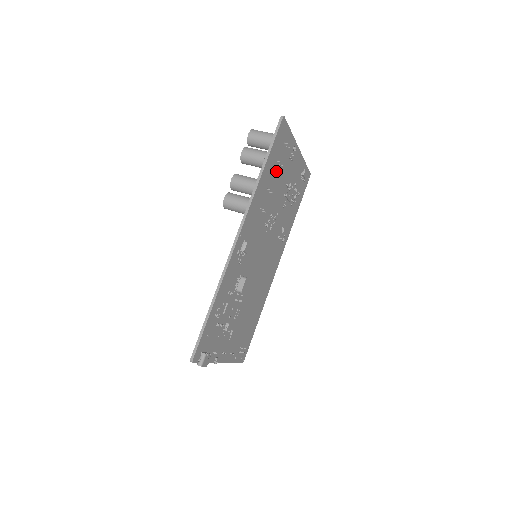
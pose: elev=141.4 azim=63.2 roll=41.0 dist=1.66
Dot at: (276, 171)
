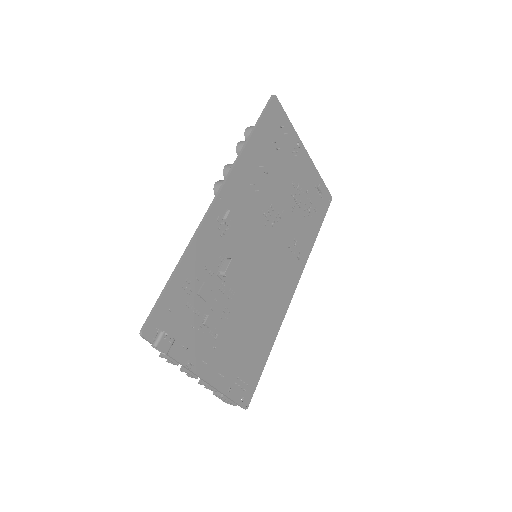
Dot at: (272, 154)
